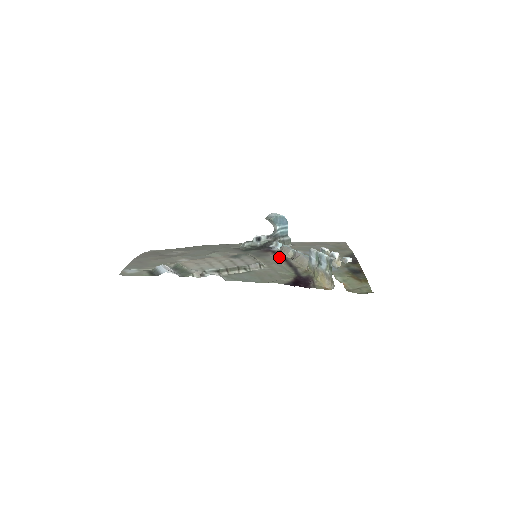
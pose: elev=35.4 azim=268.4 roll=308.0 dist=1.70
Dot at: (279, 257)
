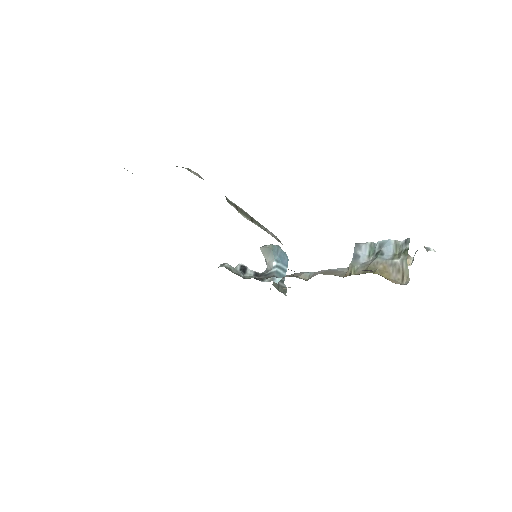
Dot at: occluded
